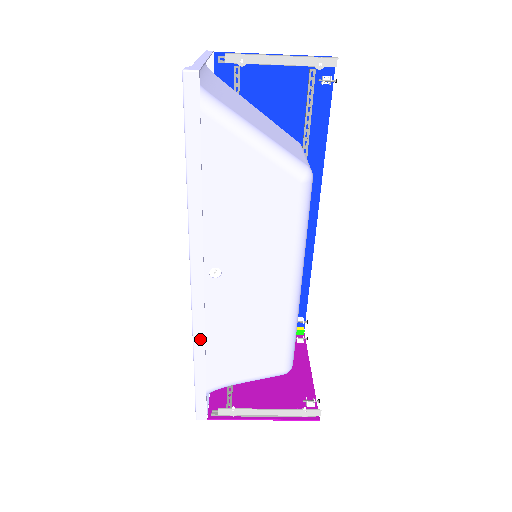
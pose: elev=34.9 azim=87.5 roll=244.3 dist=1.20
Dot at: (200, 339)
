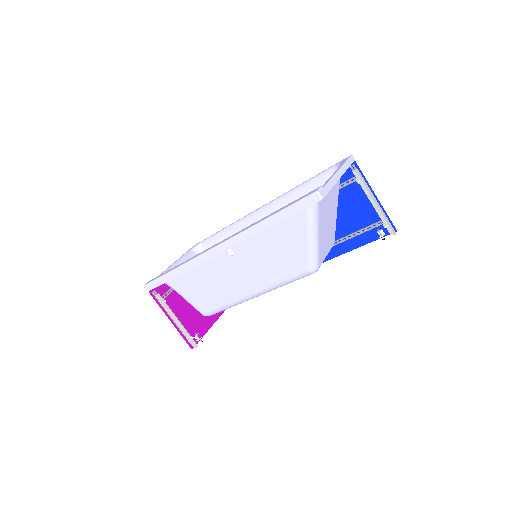
Dot at: (190, 266)
